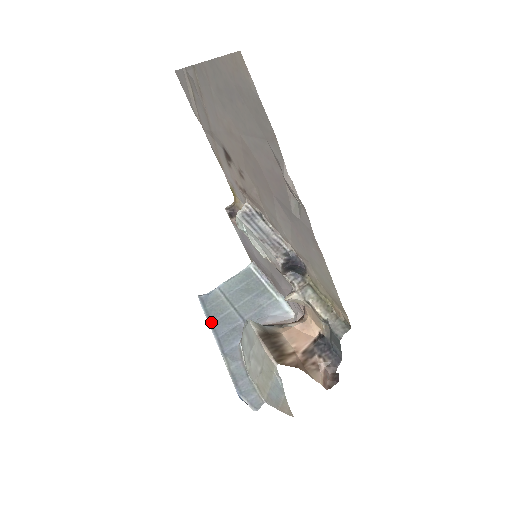
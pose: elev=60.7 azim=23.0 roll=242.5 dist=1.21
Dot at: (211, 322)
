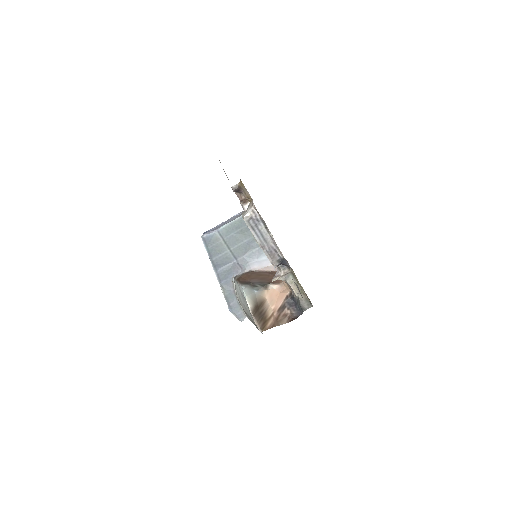
Dot at: (212, 260)
